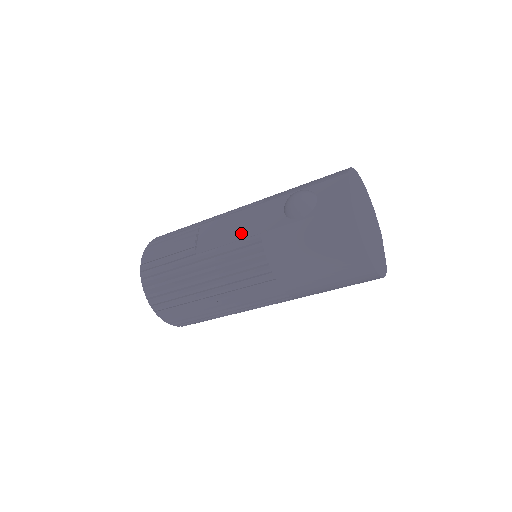
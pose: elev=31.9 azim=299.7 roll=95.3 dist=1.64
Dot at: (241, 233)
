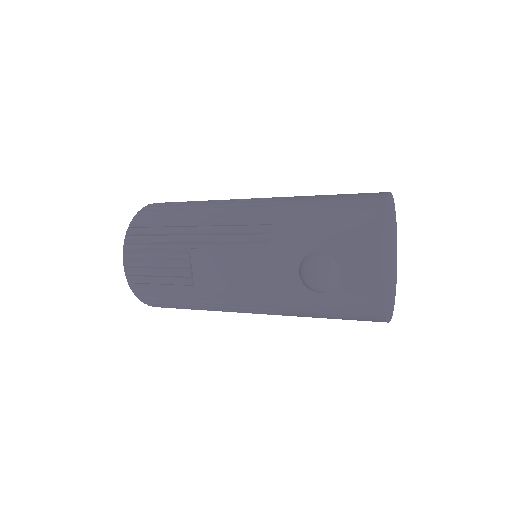
Dot at: (248, 284)
